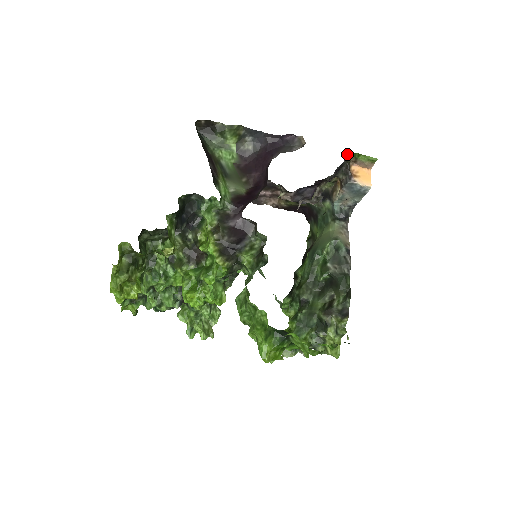
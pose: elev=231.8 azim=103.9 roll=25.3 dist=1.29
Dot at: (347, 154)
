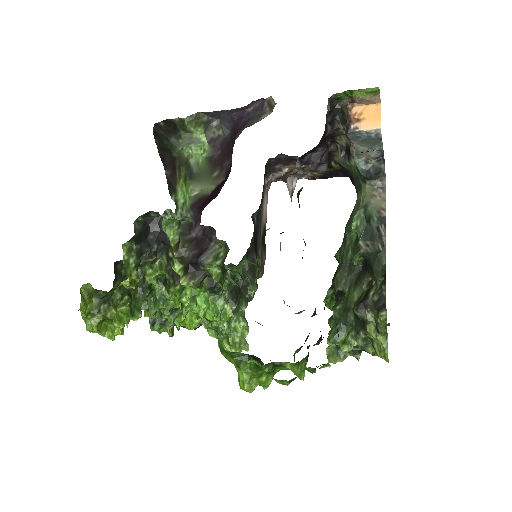
Dot at: (334, 97)
